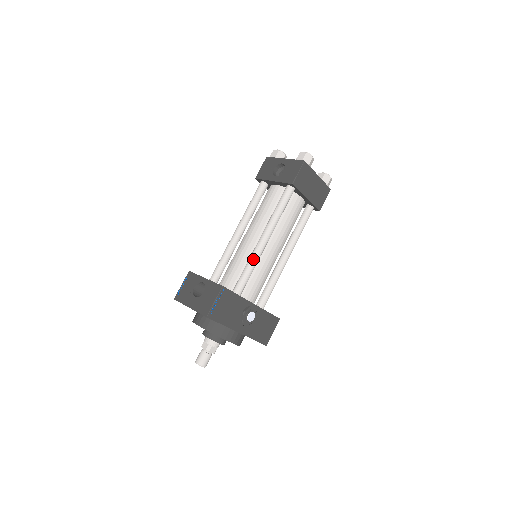
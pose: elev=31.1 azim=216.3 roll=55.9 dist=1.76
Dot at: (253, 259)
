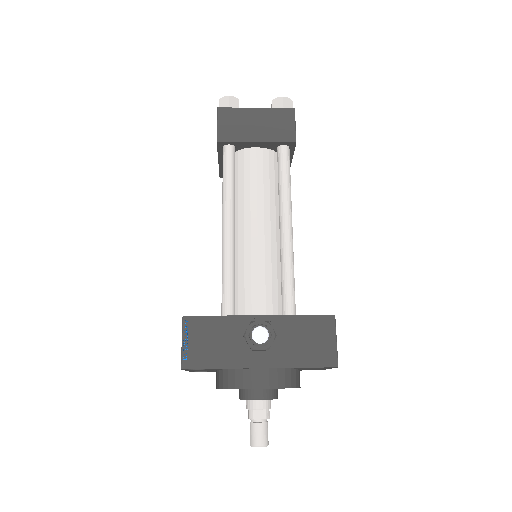
Dot at: (223, 259)
